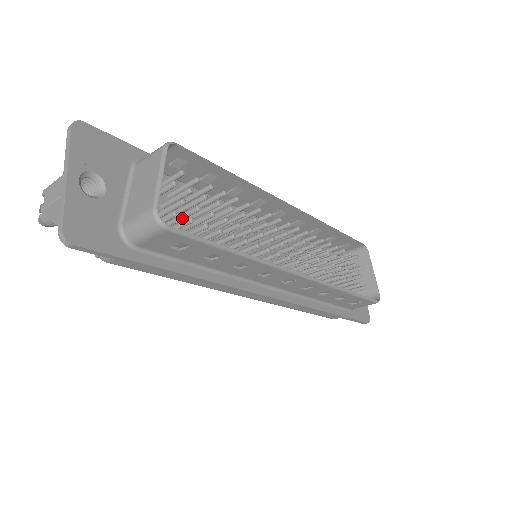
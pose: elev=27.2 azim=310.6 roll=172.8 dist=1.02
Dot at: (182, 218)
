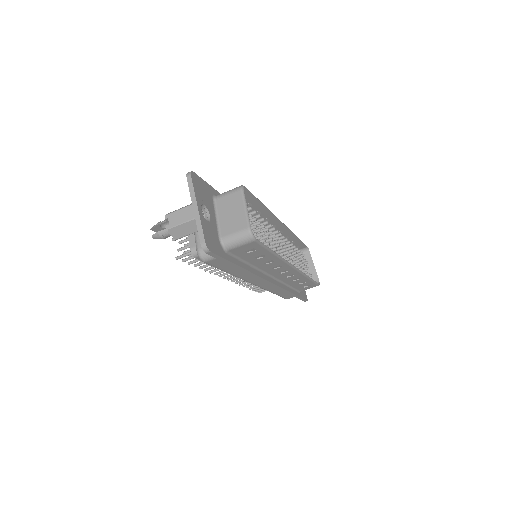
Dot at: occluded
